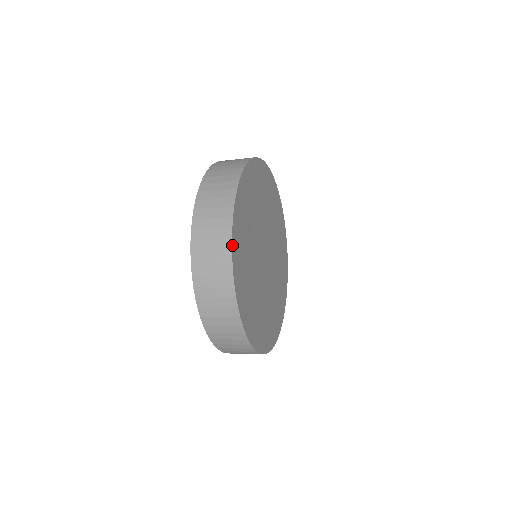
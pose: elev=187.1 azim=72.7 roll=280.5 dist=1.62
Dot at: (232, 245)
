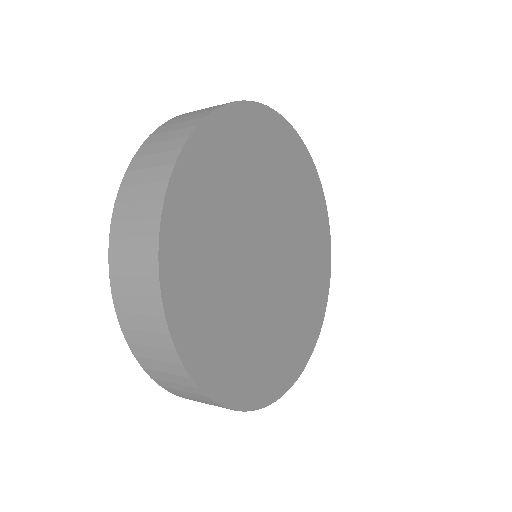
Dot at: (168, 189)
